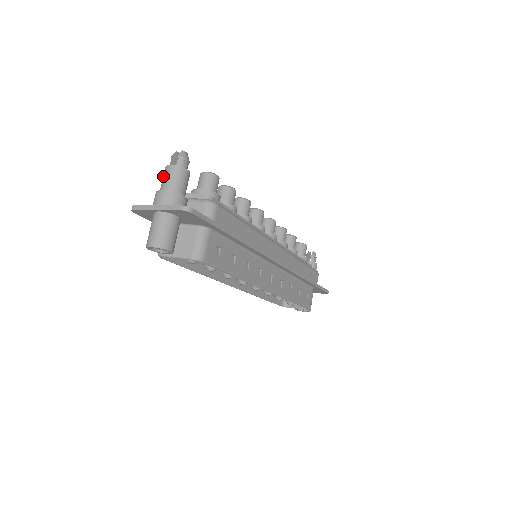
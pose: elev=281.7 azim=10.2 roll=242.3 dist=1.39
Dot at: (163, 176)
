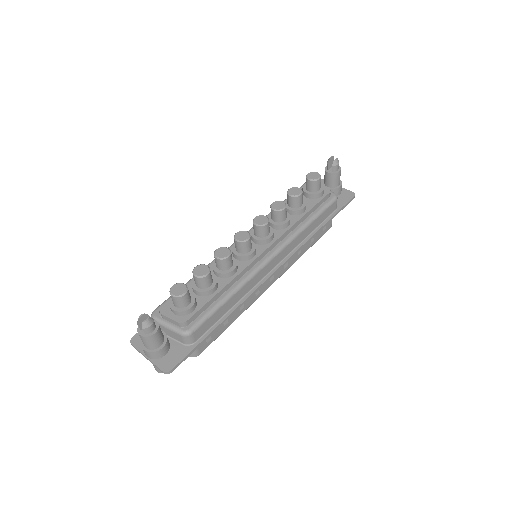
Dot at: occluded
